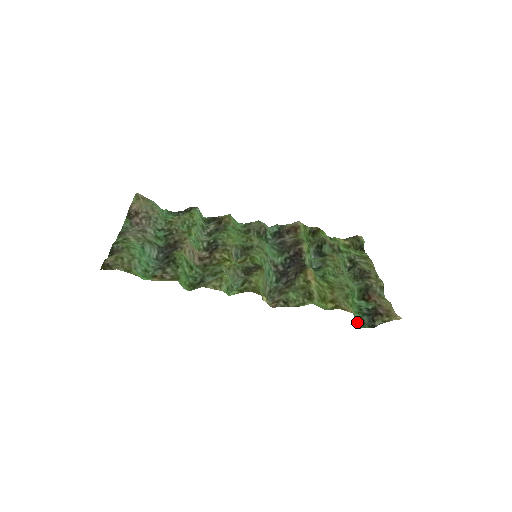
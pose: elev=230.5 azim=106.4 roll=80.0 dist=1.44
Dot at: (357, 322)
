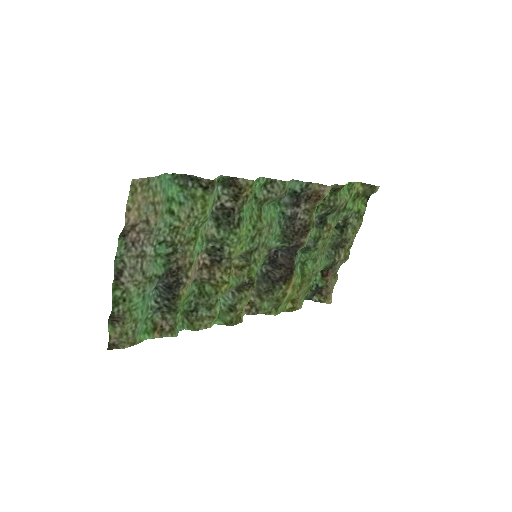
Dot at: occluded
